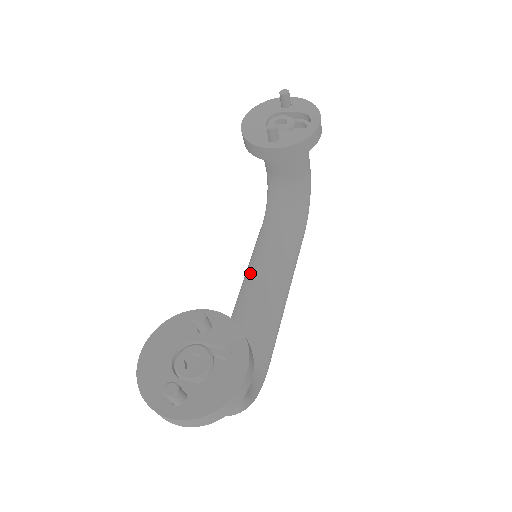
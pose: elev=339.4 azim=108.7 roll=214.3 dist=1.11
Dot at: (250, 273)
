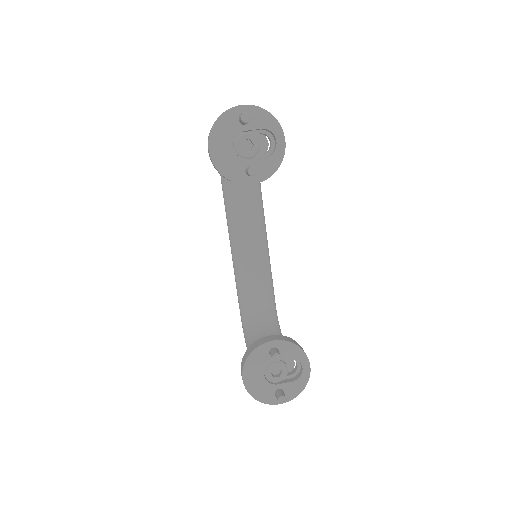
Dot at: (238, 246)
